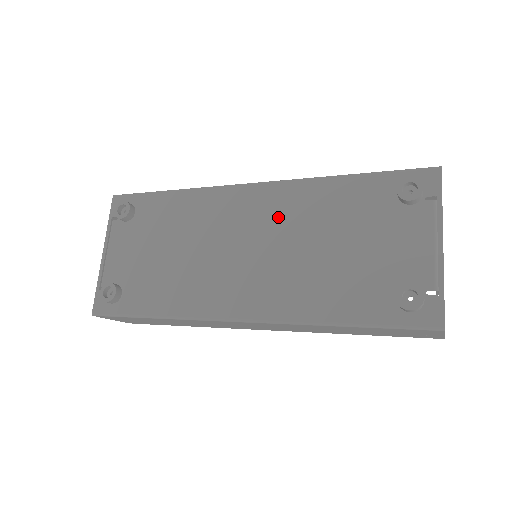
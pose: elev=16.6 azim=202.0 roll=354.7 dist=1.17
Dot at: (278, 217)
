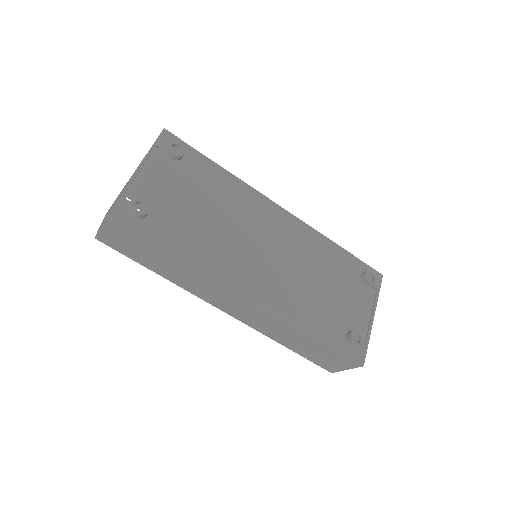
Dot at: (293, 242)
